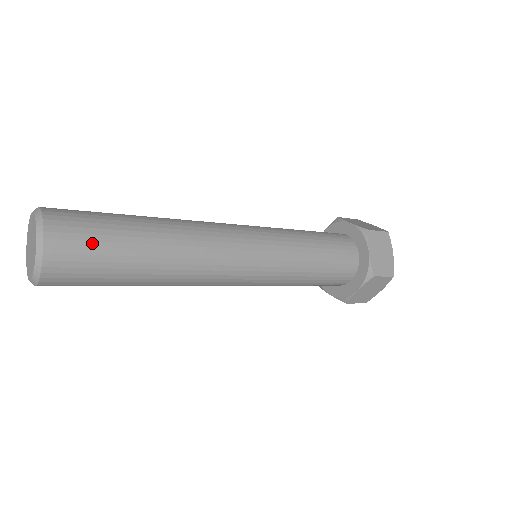
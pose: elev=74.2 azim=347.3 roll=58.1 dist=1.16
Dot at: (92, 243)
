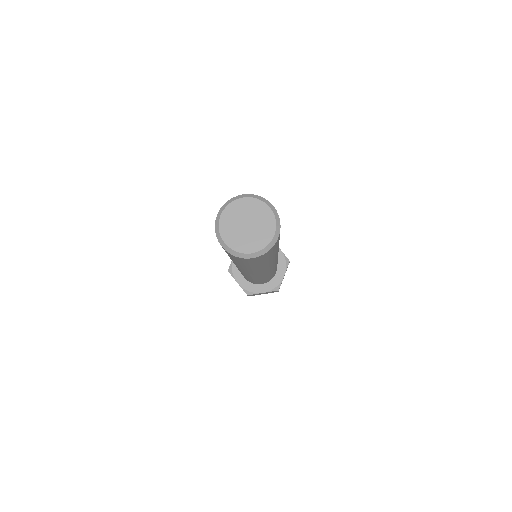
Dot at: (277, 245)
